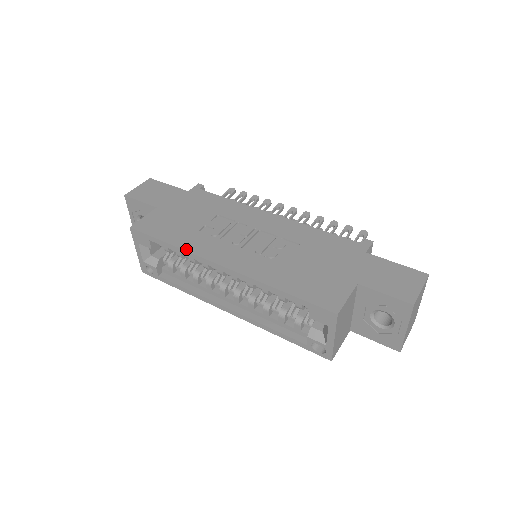
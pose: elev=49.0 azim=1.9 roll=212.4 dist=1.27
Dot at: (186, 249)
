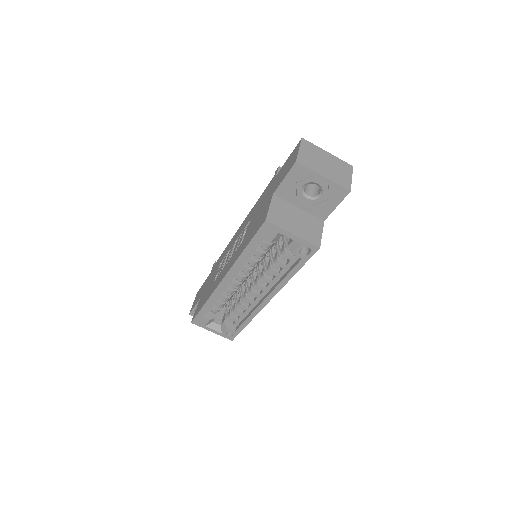
Dot at: (210, 296)
